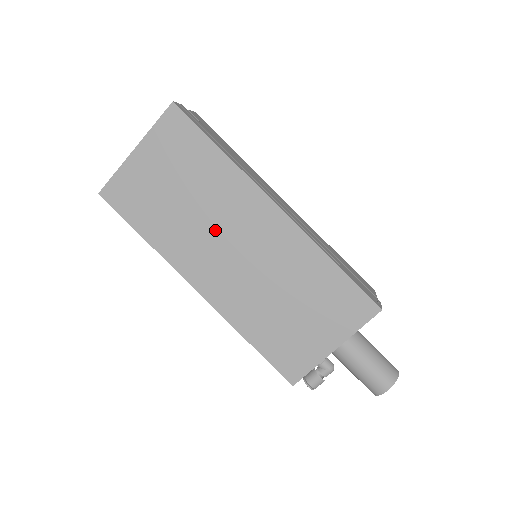
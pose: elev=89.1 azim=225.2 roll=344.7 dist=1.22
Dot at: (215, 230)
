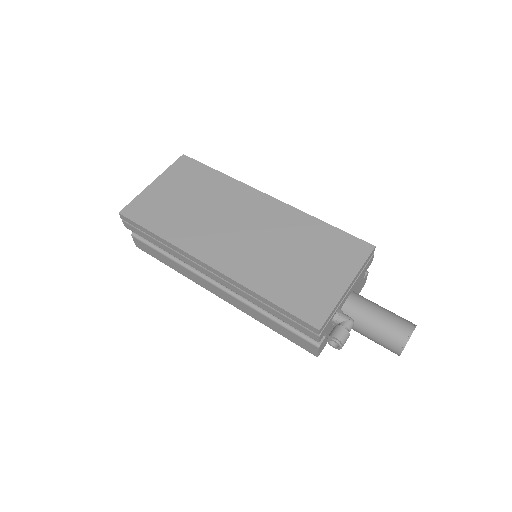
Dot at: (222, 219)
